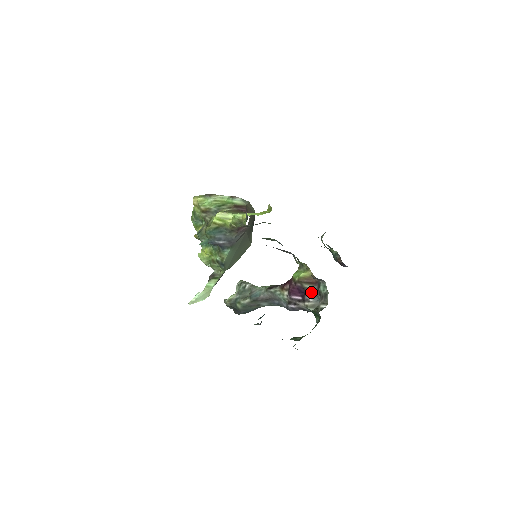
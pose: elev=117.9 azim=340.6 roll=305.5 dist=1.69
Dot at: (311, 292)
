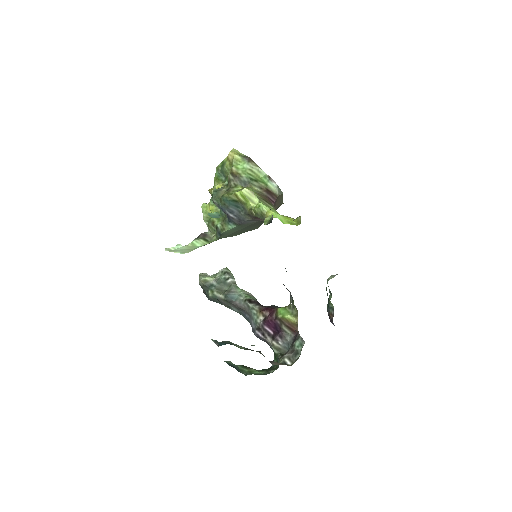
Dot at: (285, 336)
